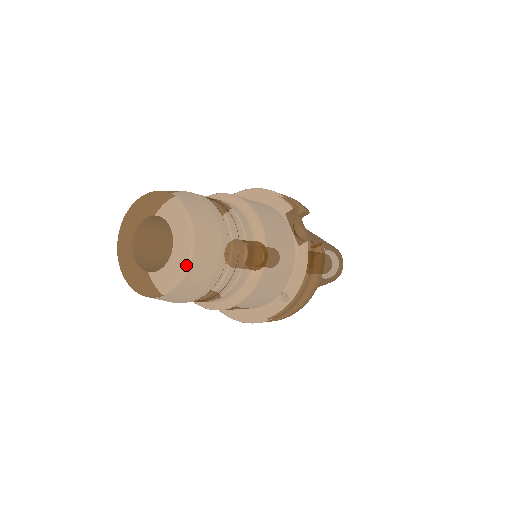
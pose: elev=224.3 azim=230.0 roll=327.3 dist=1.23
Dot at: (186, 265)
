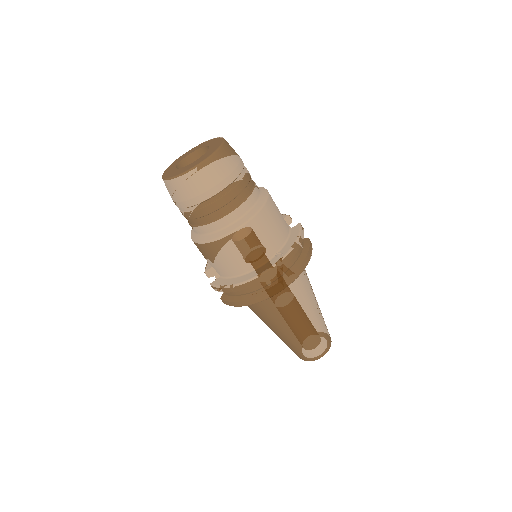
Dot at: (217, 149)
